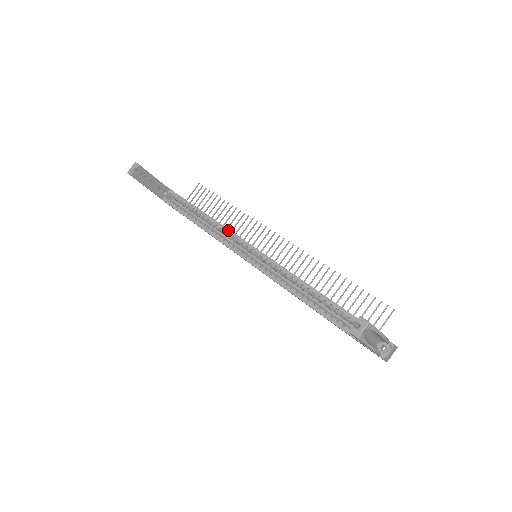
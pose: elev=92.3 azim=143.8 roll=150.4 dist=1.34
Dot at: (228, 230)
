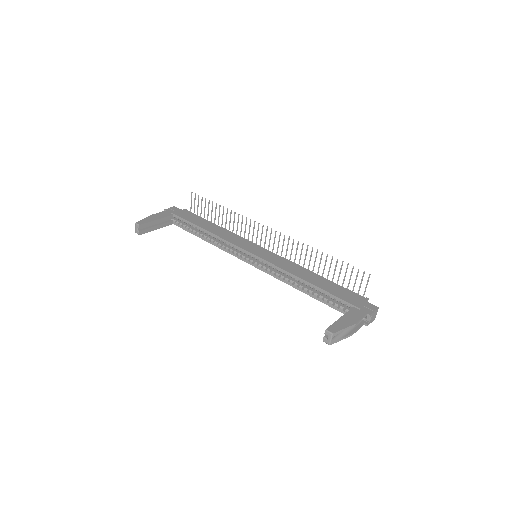
Dot at: (227, 242)
